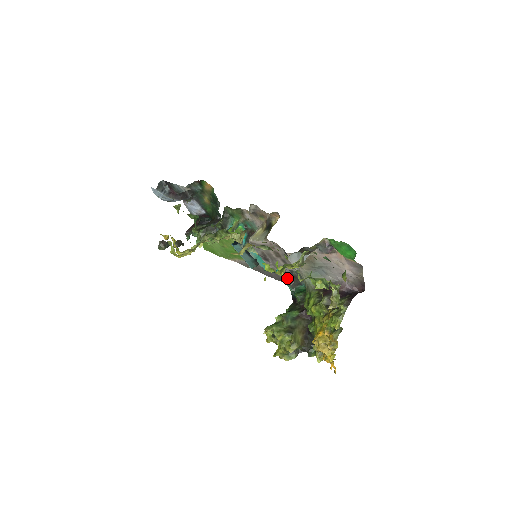
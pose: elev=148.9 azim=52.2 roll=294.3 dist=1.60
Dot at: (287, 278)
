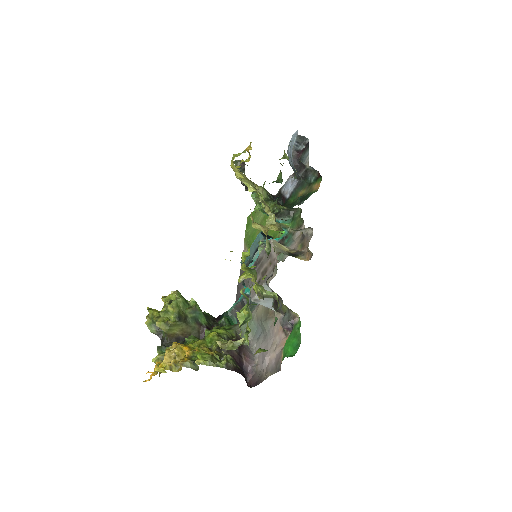
Dot at: (241, 302)
